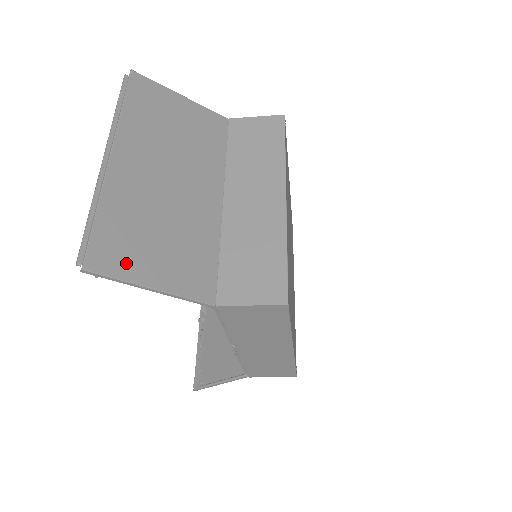
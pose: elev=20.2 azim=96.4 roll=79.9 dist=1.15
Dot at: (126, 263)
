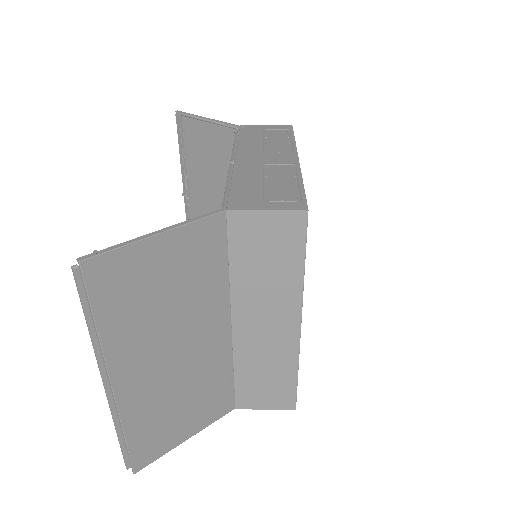
Dot at: (163, 444)
